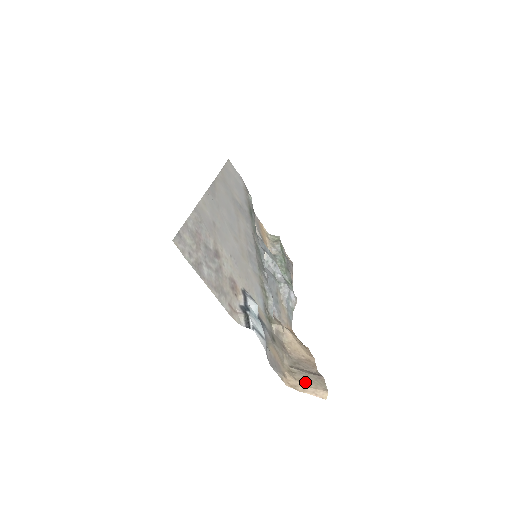
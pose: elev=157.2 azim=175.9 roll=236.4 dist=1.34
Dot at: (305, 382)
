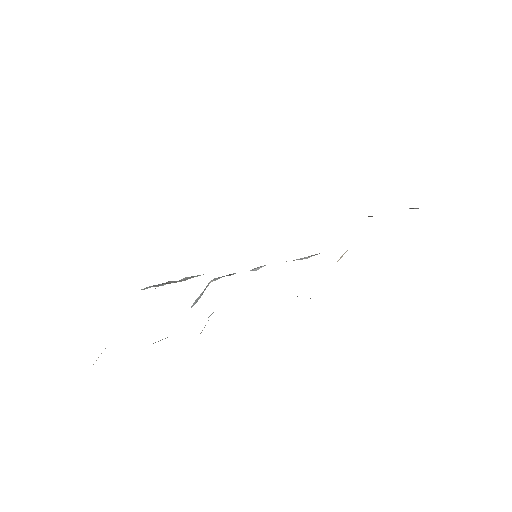
Dot at: occluded
